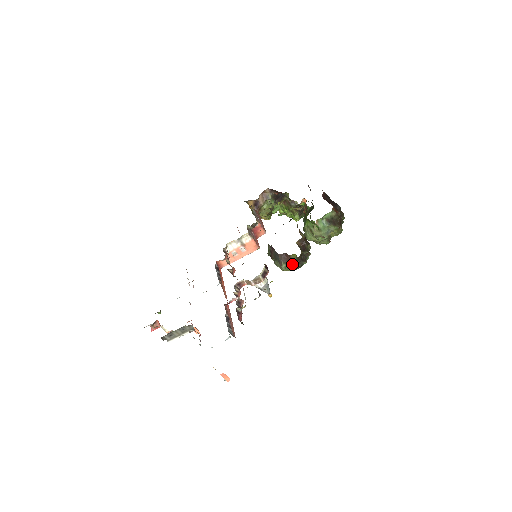
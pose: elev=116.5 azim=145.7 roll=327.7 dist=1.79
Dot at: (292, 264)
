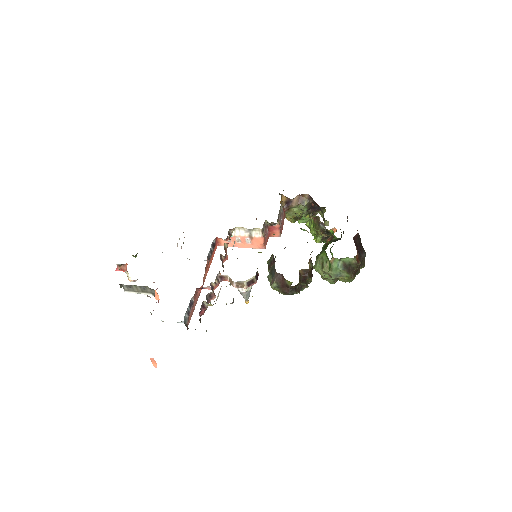
Dot at: (283, 288)
